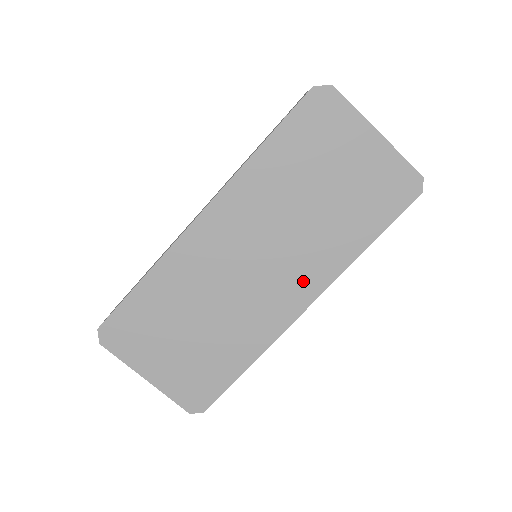
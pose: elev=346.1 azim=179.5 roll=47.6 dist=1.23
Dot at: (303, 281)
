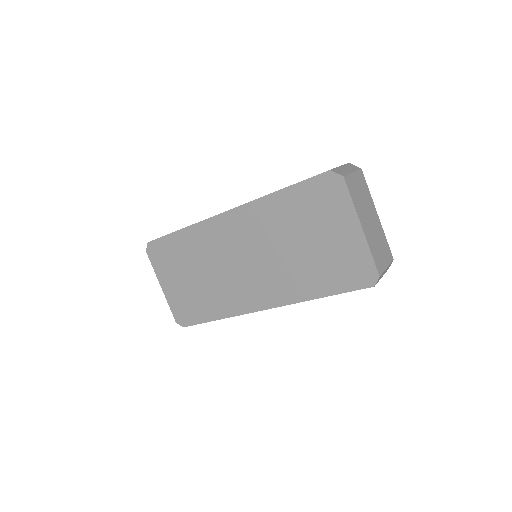
Dot at: (270, 292)
